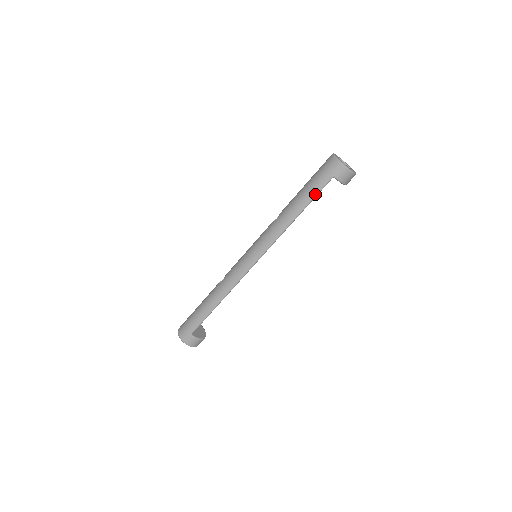
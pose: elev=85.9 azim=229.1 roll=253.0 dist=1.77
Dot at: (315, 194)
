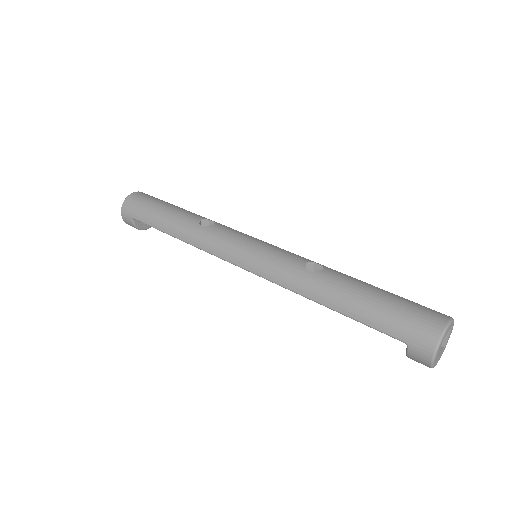
Dot at: (368, 324)
